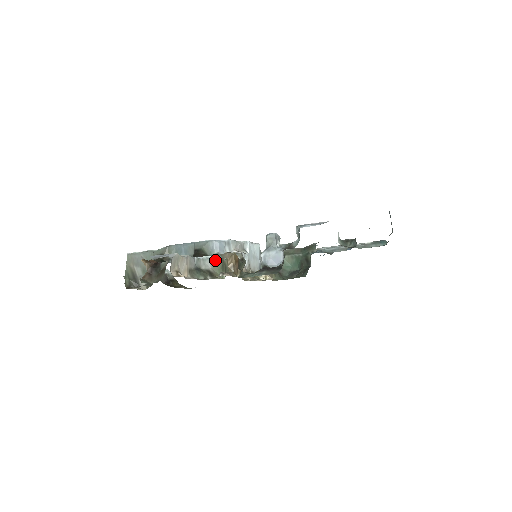
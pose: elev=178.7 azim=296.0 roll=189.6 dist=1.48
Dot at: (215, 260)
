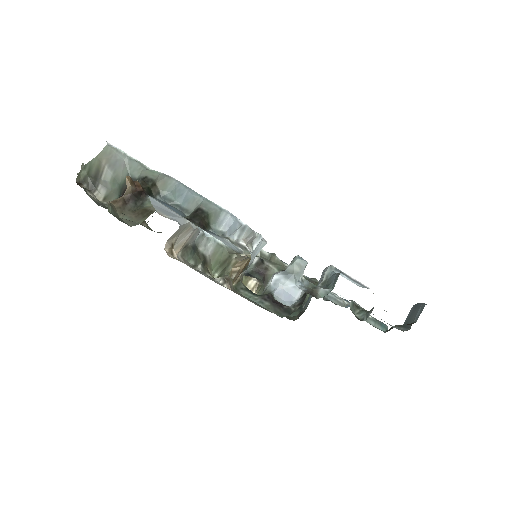
Dot at: (221, 249)
